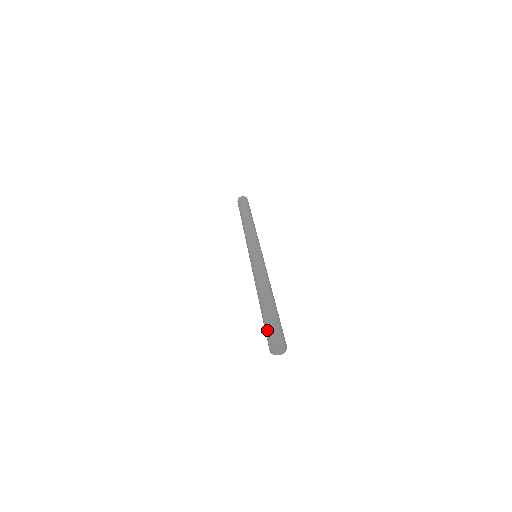
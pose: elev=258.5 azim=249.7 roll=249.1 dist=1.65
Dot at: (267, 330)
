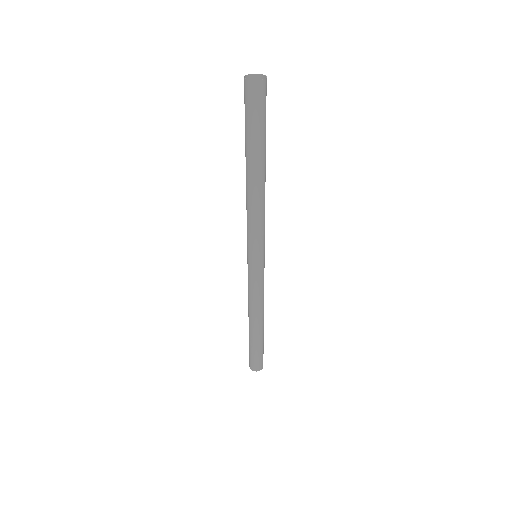
Dot at: occluded
